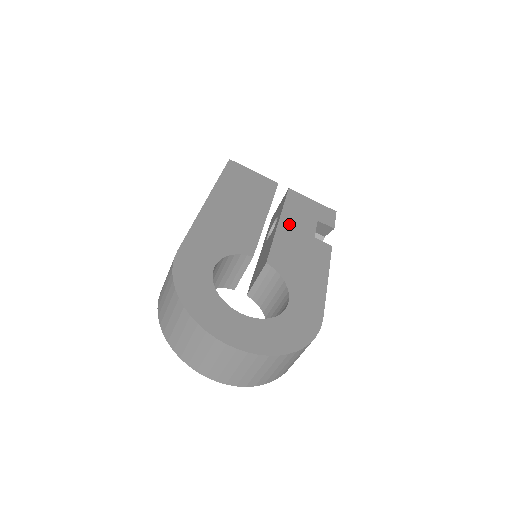
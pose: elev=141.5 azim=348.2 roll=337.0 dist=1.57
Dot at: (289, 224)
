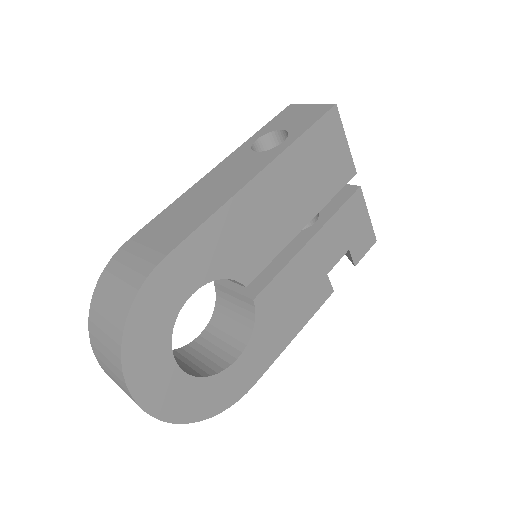
Dot at: (318, 247)
